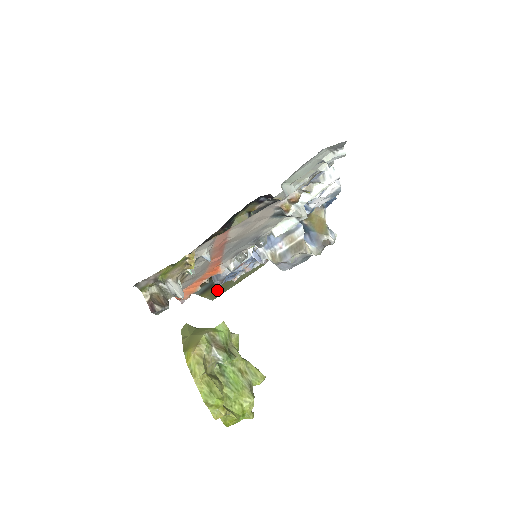
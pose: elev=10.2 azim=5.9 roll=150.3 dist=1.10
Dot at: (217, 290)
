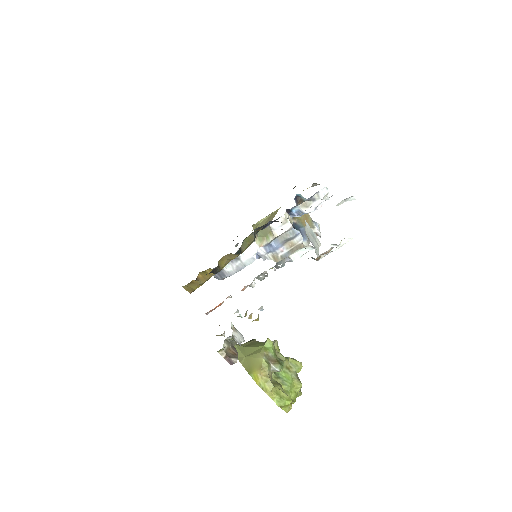
Dot at: occluded
